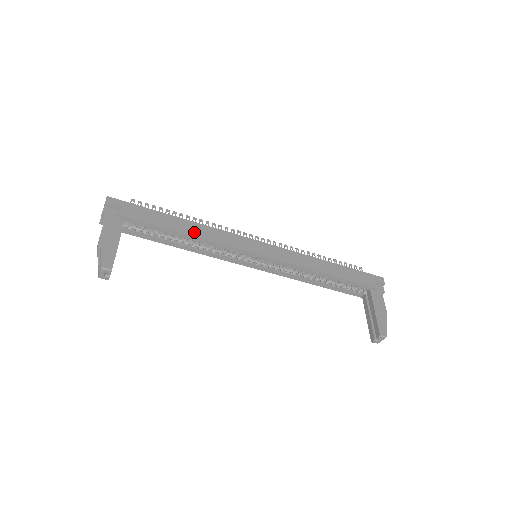
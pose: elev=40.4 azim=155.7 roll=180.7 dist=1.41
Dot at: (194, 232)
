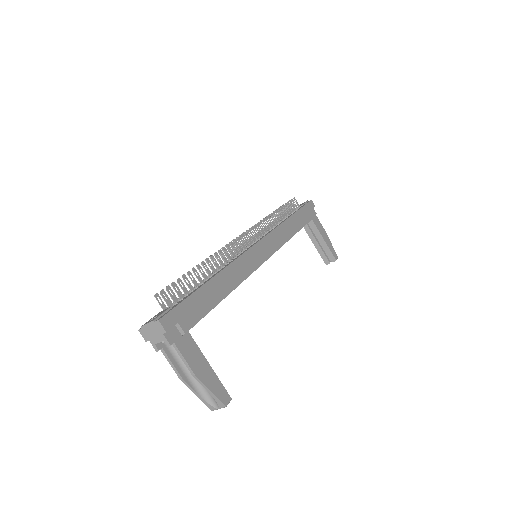
Dot at: (231, 284)
